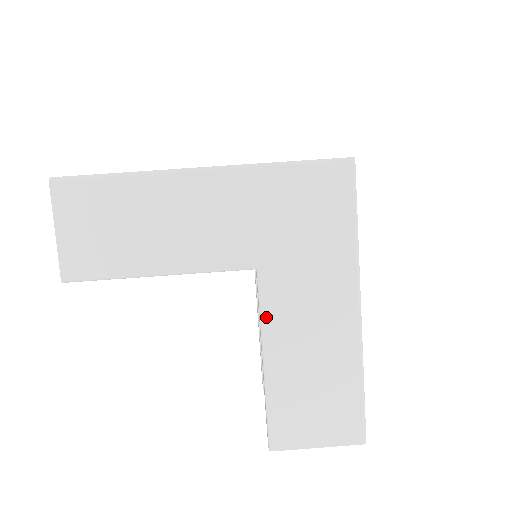
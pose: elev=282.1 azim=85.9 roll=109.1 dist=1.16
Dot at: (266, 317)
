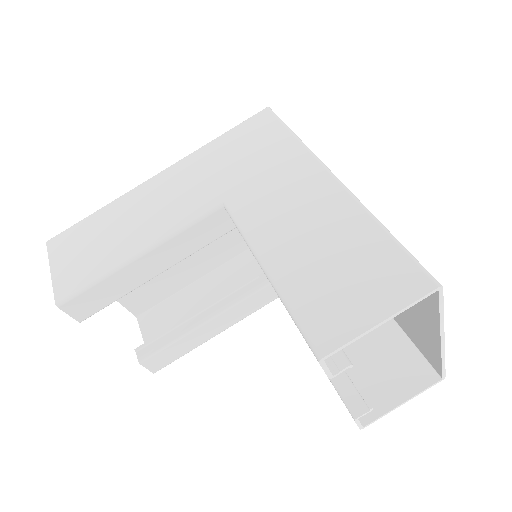
Dot at: (247, 231)
